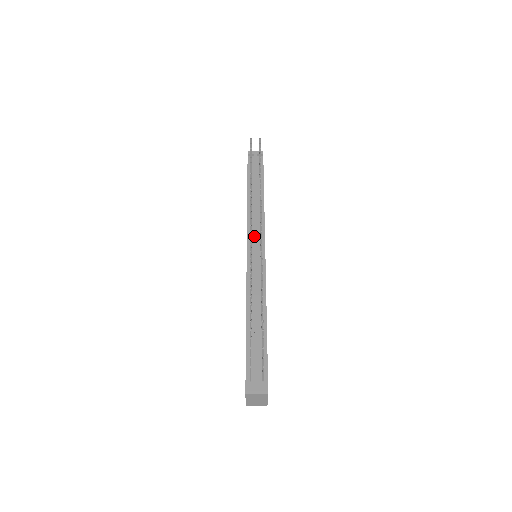
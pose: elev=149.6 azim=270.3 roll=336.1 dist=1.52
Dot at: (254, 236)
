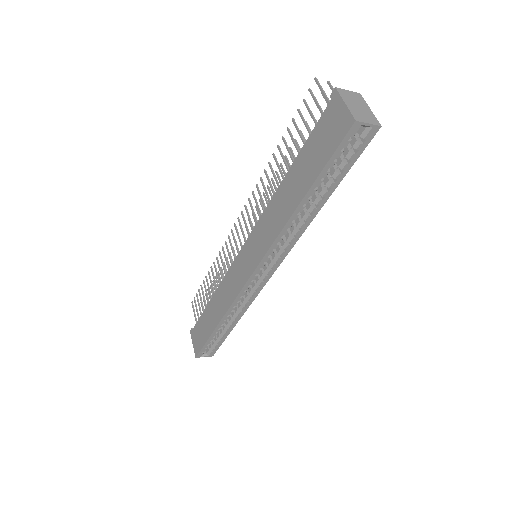
Dot at: occluded
